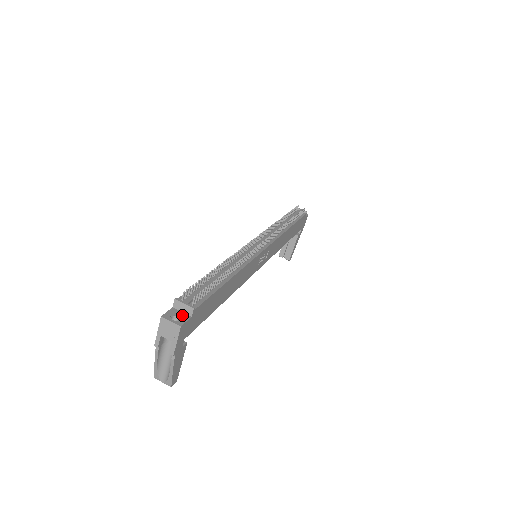
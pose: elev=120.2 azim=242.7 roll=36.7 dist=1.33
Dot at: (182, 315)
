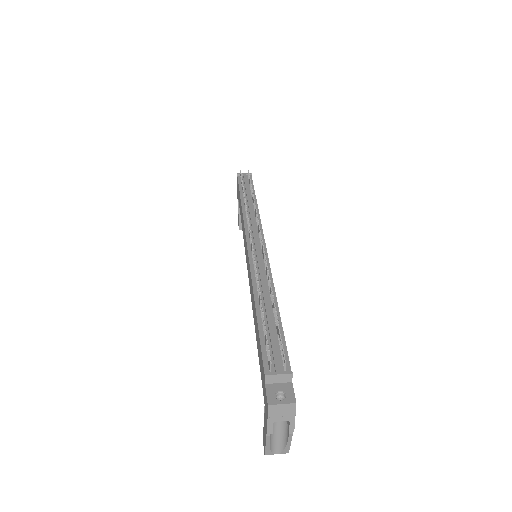
Dot at: (283, 387)
